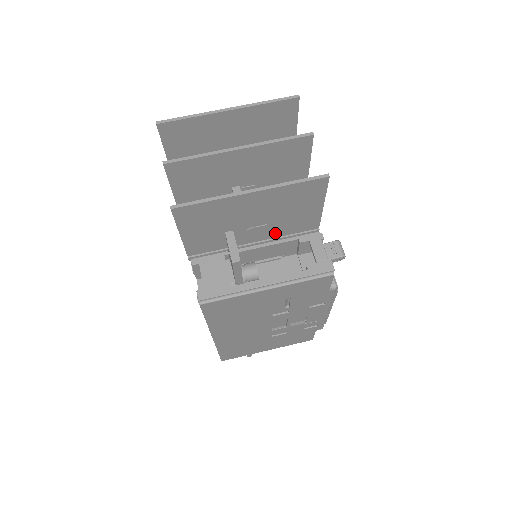
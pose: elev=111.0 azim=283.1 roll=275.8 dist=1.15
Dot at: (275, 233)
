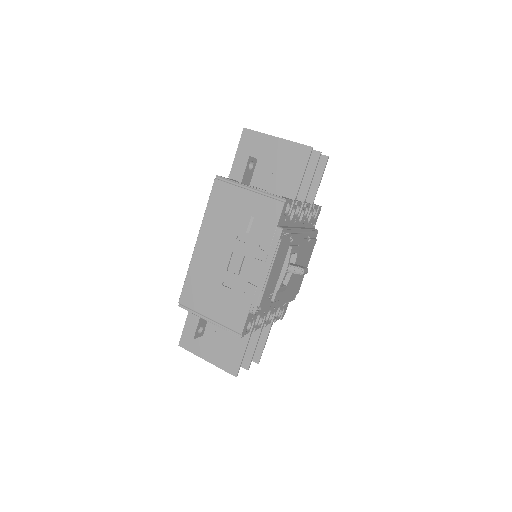
Dot at: (274, 185)
